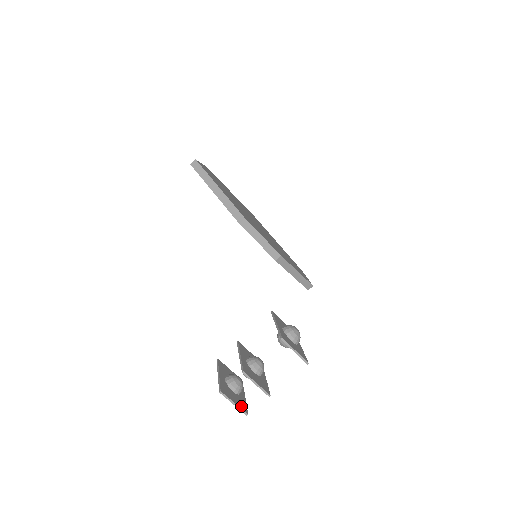
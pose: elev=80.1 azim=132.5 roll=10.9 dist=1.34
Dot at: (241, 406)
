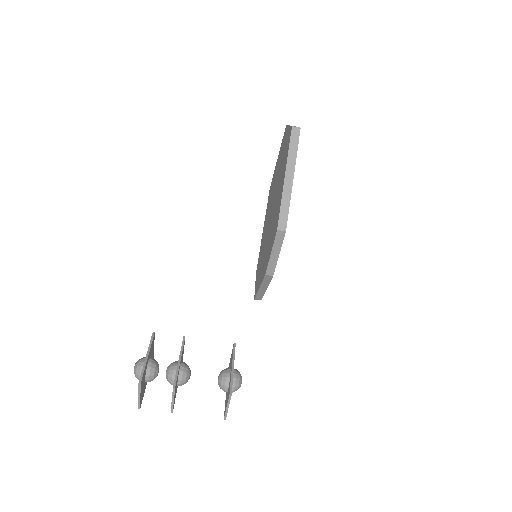
Dot at: (141, 399)
